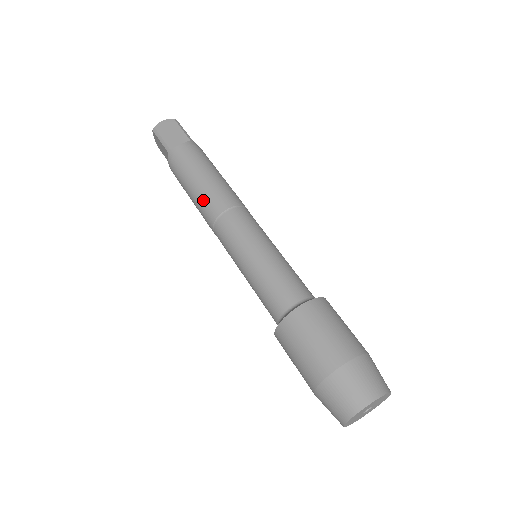
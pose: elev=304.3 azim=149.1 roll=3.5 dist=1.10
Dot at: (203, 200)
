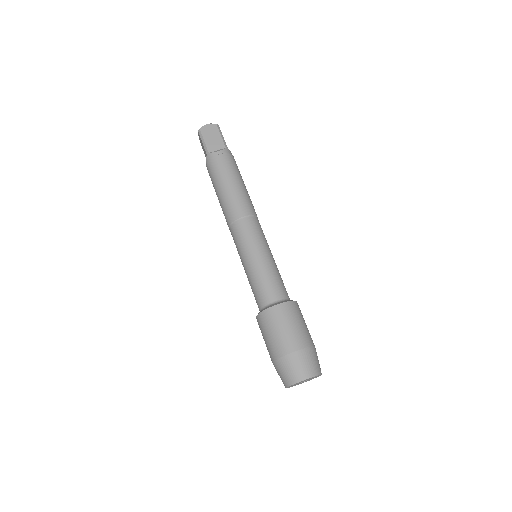
Dot at: (226, 204)
